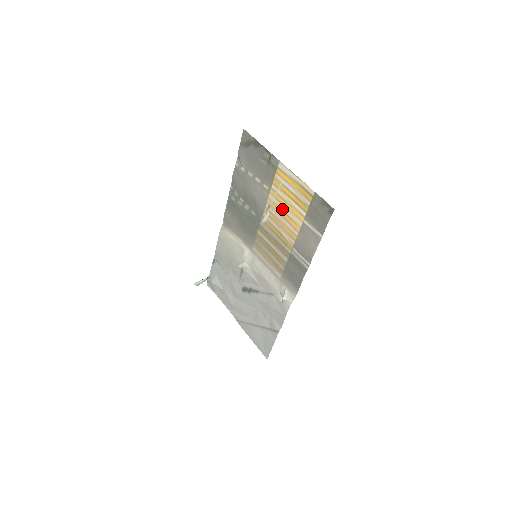
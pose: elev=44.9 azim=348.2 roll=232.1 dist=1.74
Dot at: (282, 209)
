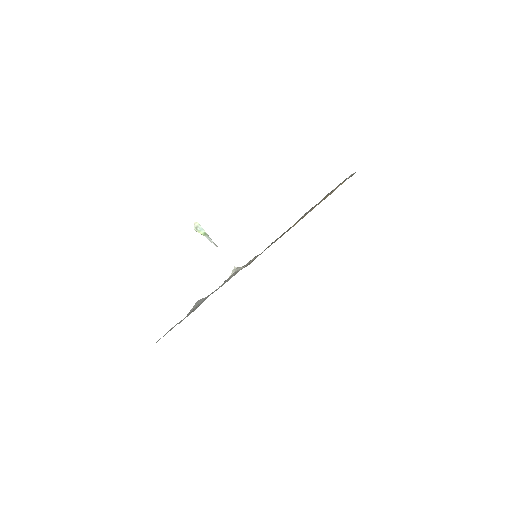
Dot at: occluded
